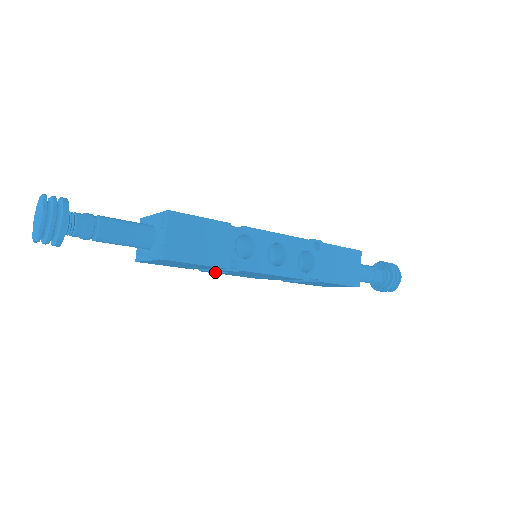
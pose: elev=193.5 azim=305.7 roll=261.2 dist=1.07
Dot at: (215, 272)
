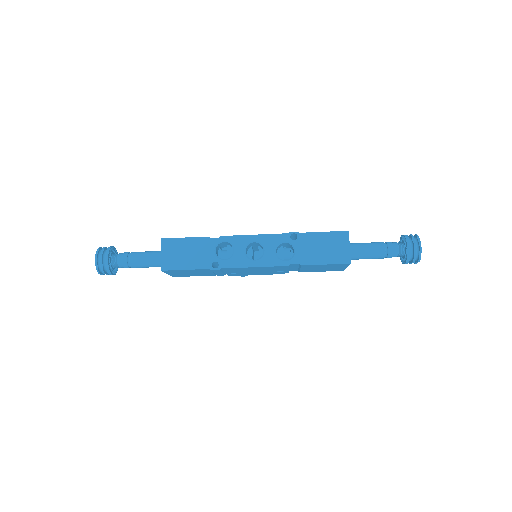
Dot at: (235, 275)
